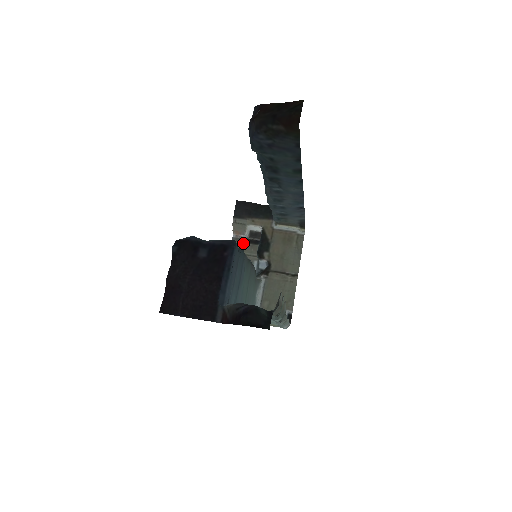
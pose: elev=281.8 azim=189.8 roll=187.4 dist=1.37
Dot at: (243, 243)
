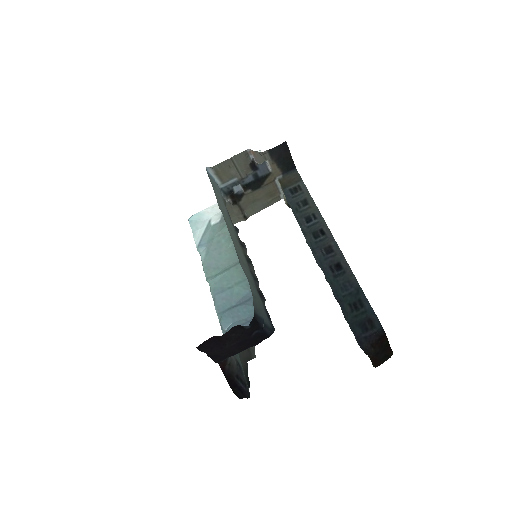
Dot at: (247, 161)
